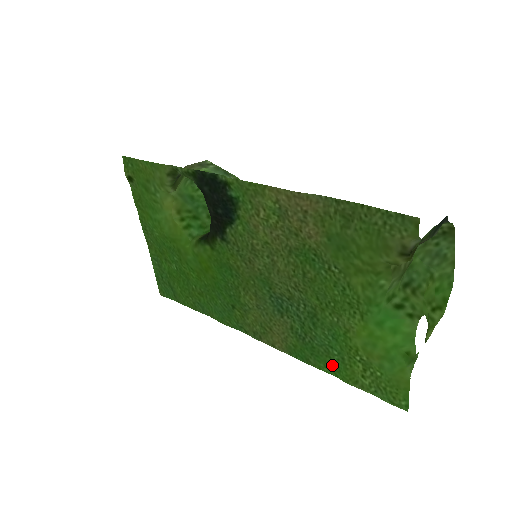
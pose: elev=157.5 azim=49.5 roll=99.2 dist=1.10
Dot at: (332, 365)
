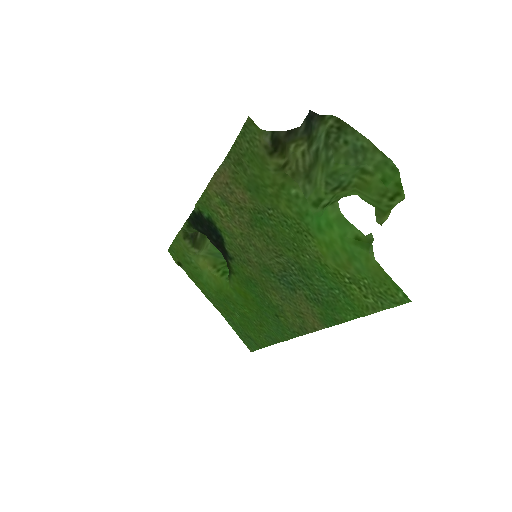
Dot at: (347, 307)
